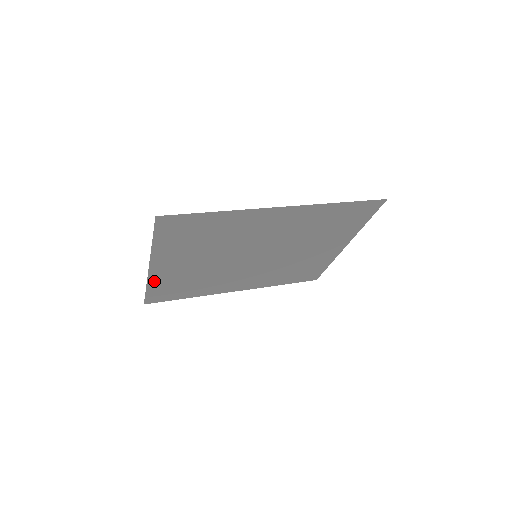
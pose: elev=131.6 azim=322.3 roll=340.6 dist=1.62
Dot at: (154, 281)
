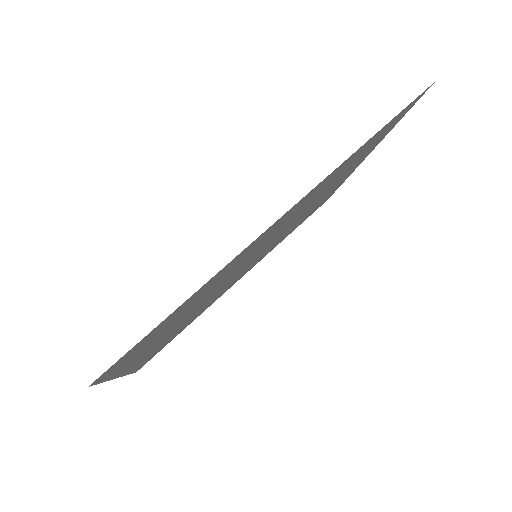
Dot at: (135, 367)
